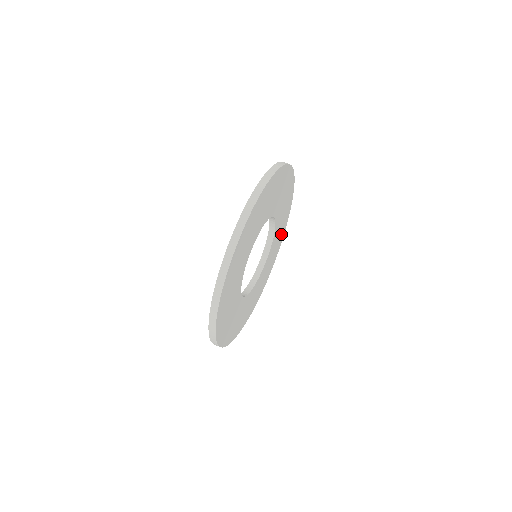
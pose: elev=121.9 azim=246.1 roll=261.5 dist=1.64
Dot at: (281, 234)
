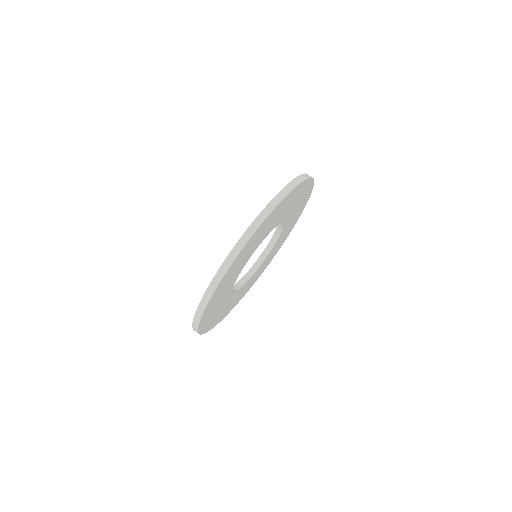
Dot at: (300, 210)
